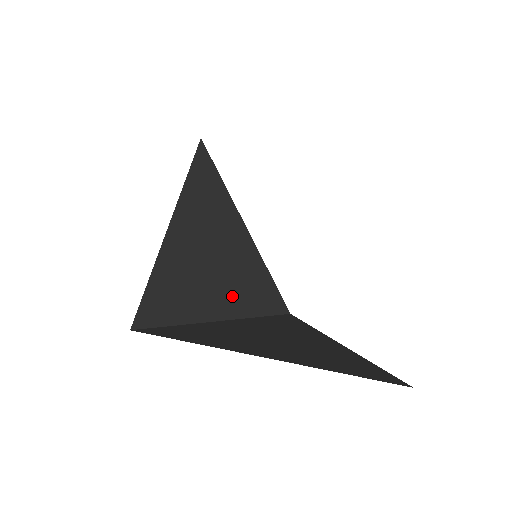
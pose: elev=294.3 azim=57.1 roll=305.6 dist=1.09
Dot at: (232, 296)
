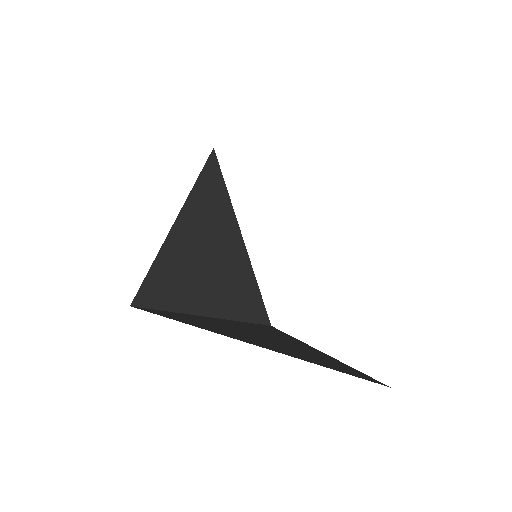
Dot at: (222, 297)
